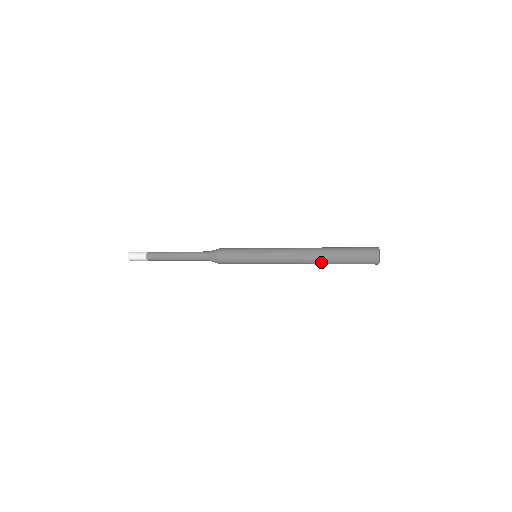
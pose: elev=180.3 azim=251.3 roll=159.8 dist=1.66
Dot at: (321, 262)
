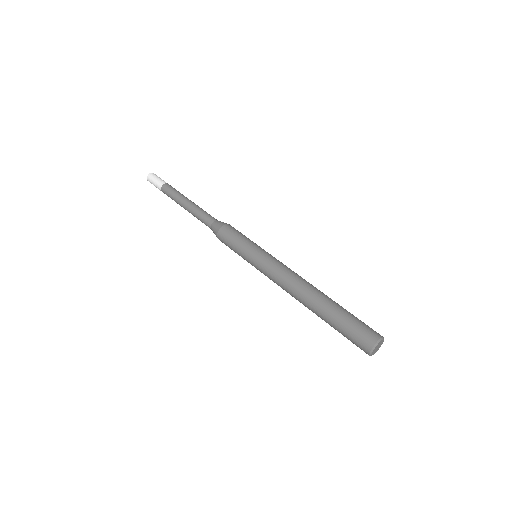
Dot at: (312, 310)
